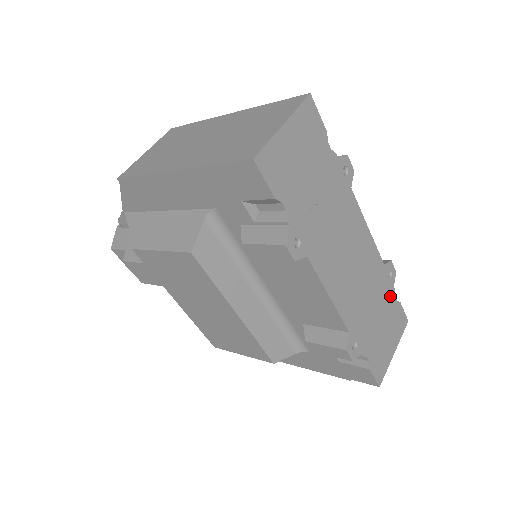
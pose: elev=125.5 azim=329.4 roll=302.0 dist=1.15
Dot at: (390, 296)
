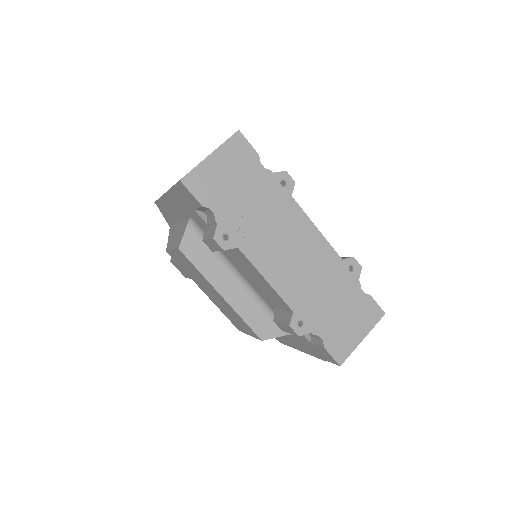
Dot at: (353, 288)
